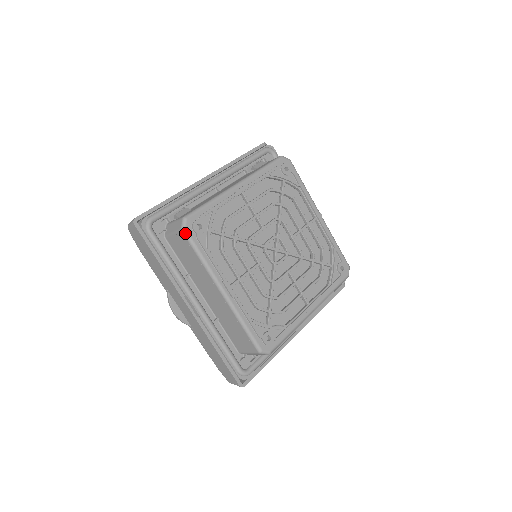
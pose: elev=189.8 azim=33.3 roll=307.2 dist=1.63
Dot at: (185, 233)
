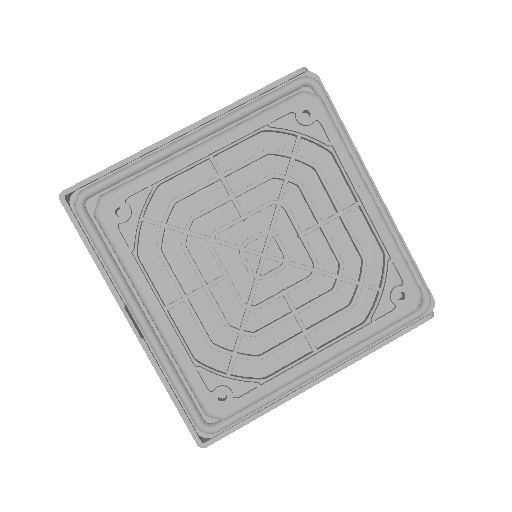
Dot at: (98, 221)
